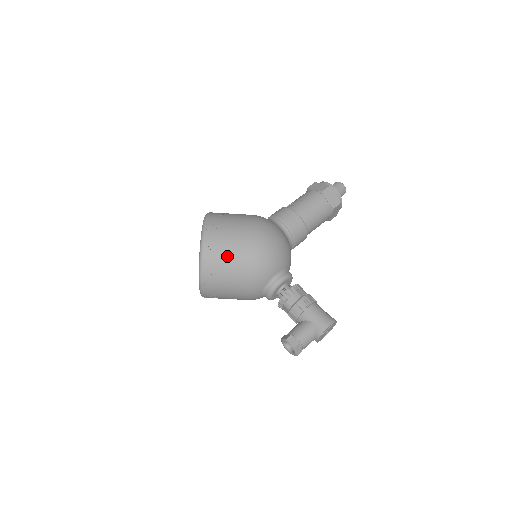
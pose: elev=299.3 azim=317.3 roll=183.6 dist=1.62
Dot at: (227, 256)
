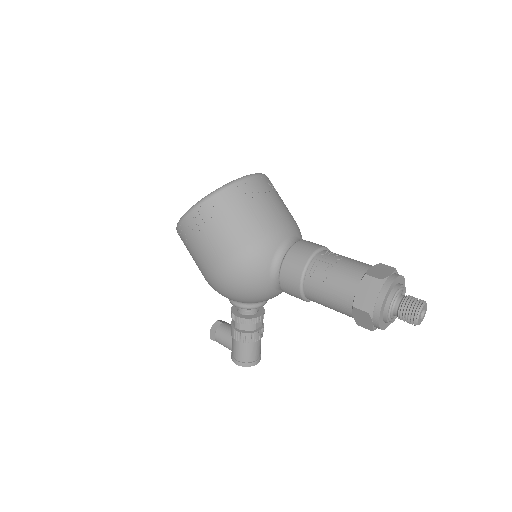
Dot at: (191, 254)
